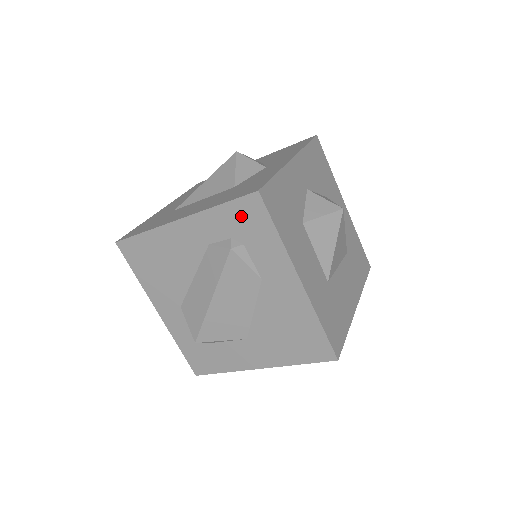
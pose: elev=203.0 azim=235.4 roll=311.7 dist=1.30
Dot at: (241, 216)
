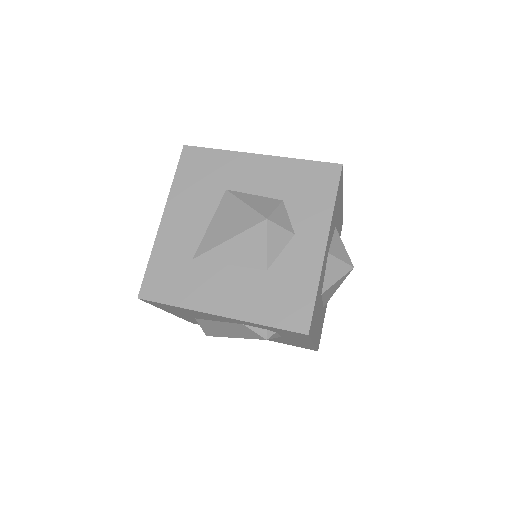
Dot at: (283, 331)
